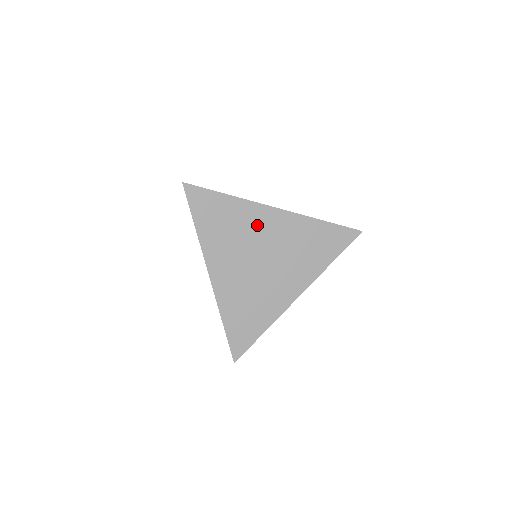
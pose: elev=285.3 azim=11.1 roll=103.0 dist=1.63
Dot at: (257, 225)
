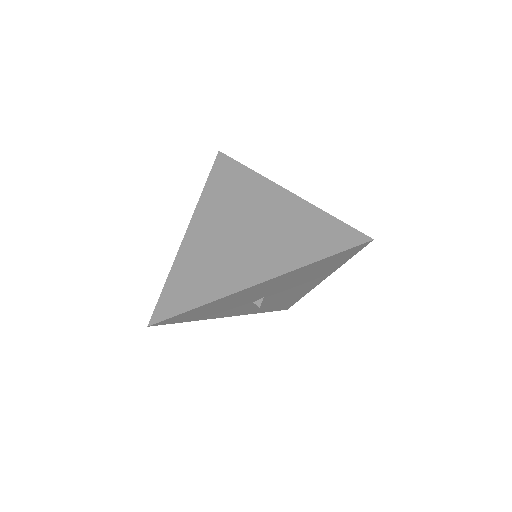
Dot at: (258, 199)
